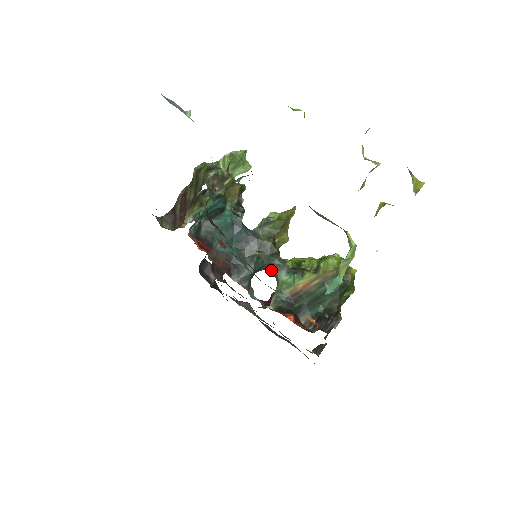
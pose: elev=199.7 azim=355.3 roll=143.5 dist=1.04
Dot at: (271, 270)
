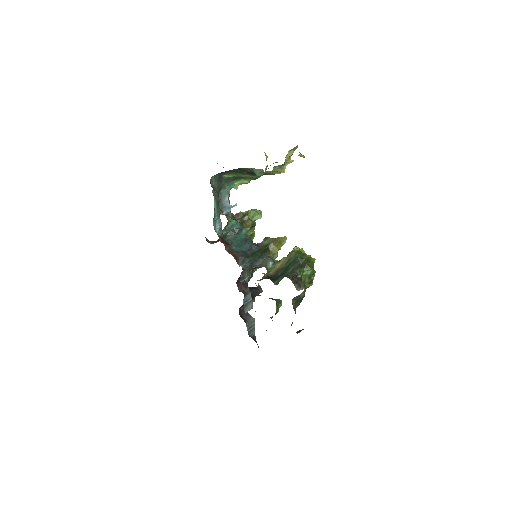
Dot at: (264, 265)
